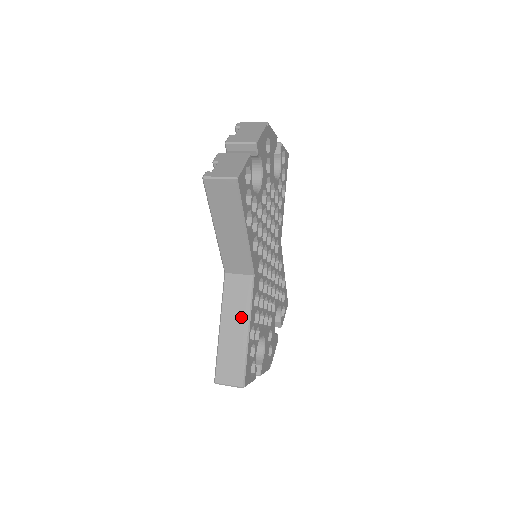
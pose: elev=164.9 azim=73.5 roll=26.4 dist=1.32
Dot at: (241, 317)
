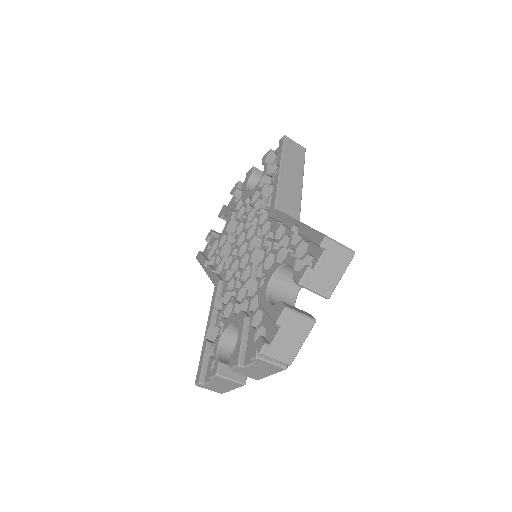
Dot at: occluded
